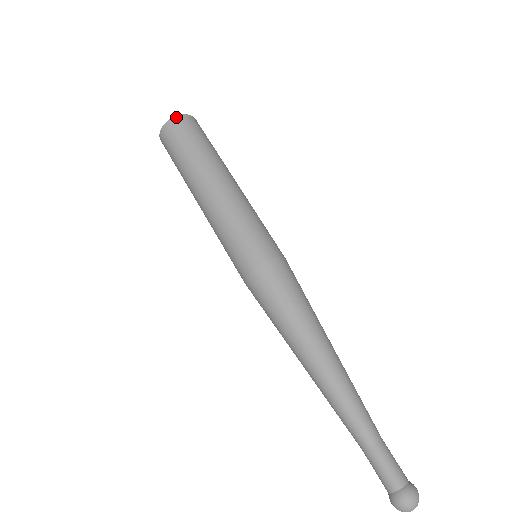
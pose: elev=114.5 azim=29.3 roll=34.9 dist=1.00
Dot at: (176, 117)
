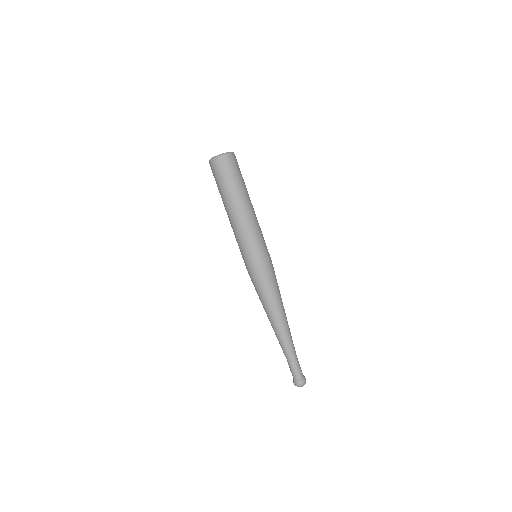
Dot at: (230, 154)
